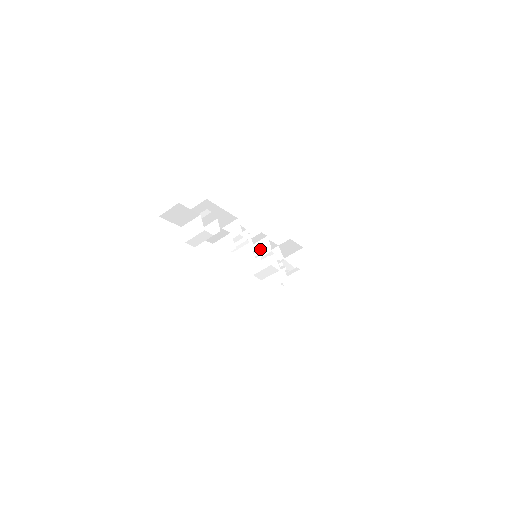
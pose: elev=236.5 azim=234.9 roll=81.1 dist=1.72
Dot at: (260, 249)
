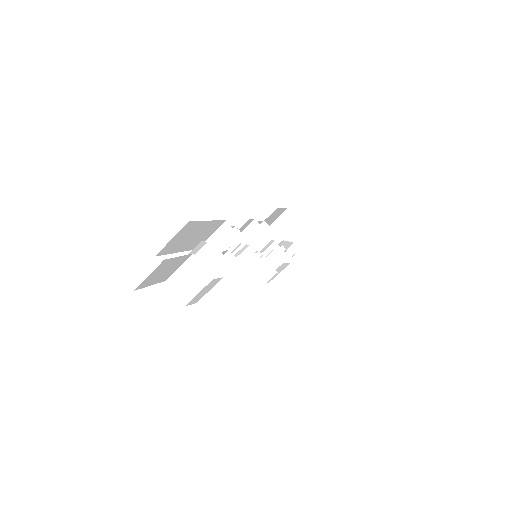
Dot at: (251, 240)
